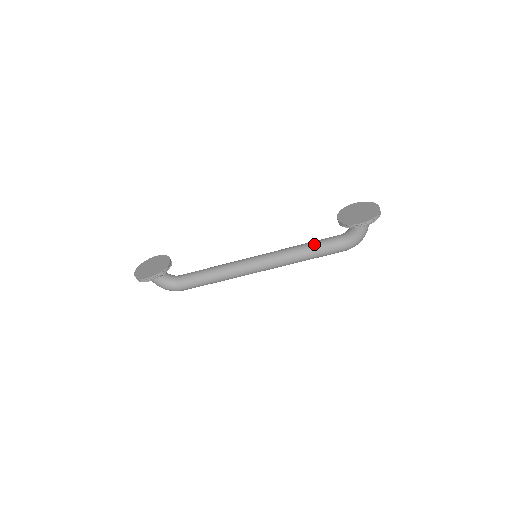
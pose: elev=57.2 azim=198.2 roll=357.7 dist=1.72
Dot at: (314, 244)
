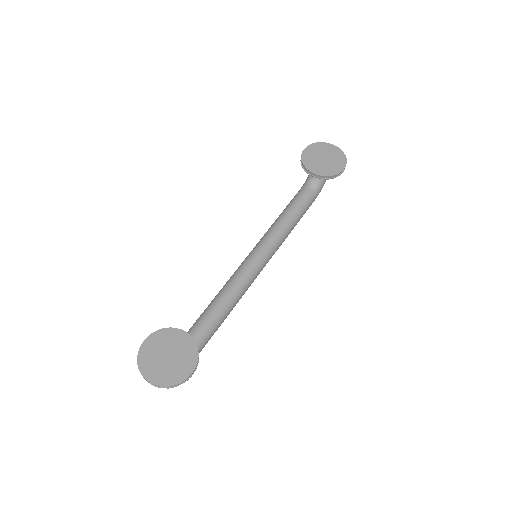
Dot at: (296, 210)
